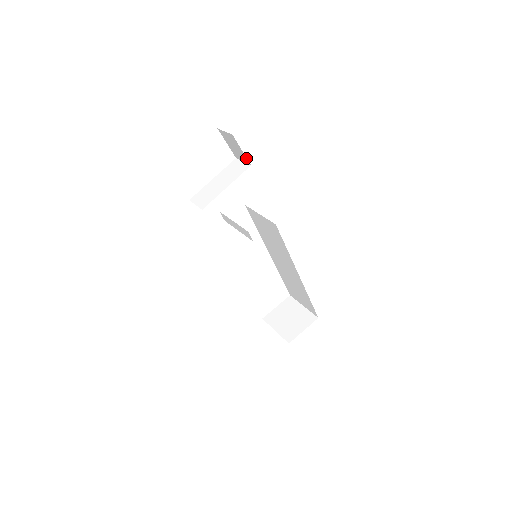
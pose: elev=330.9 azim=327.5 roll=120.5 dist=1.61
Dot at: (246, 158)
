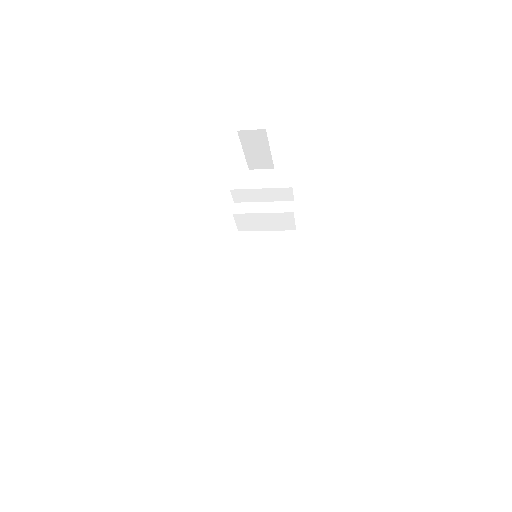
Dot at: occluded
